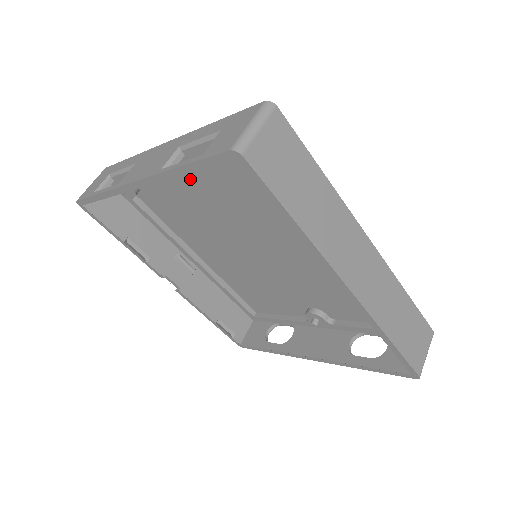
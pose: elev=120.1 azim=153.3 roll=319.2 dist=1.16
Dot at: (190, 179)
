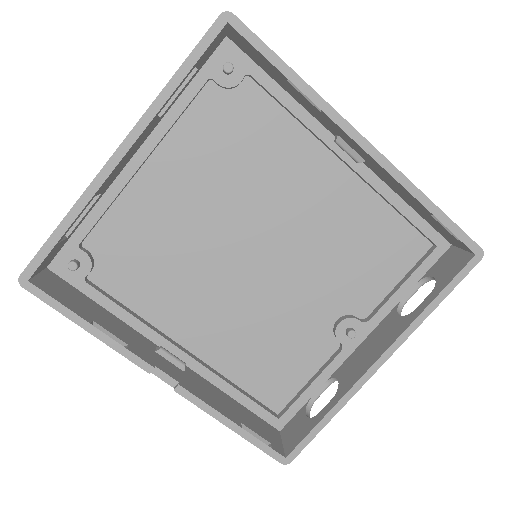
Dot at: (160, 188)
